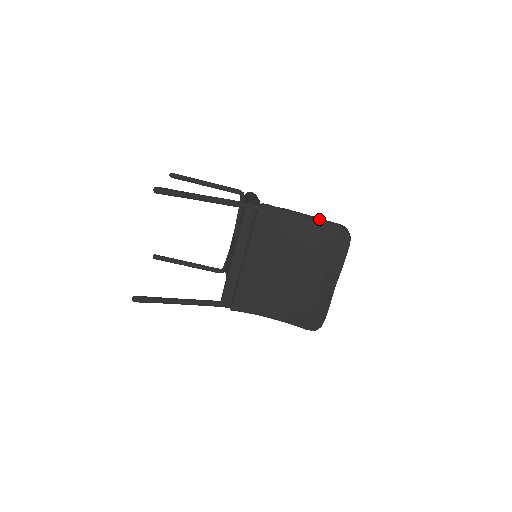
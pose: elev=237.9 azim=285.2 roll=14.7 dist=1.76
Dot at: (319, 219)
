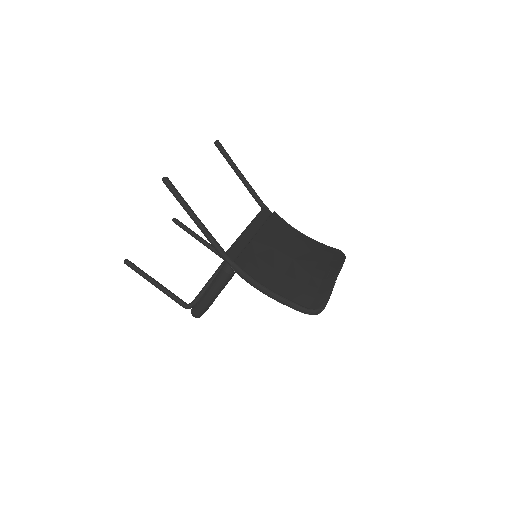
Dot at: (318, 242)
